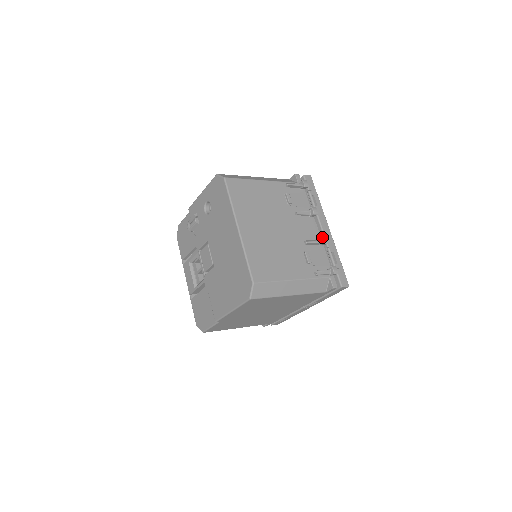
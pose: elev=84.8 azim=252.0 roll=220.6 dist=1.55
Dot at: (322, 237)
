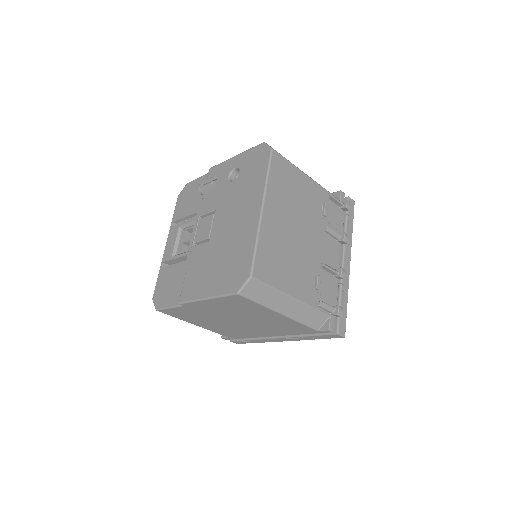
Dot at: (342, 269)
